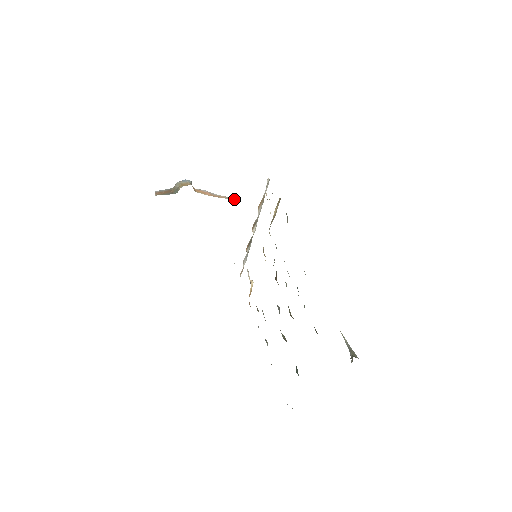
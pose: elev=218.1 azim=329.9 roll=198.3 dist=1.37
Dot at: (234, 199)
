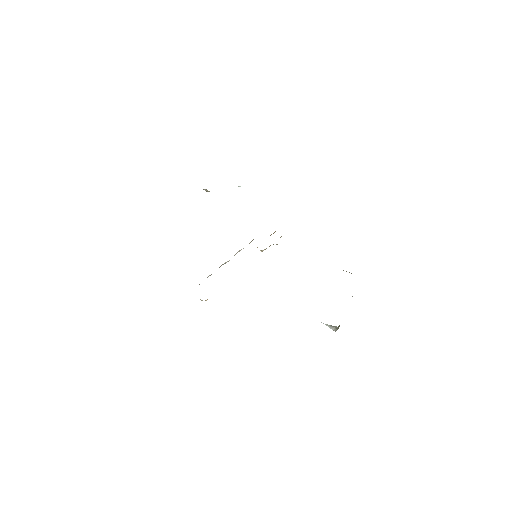
Dot at: occluded
